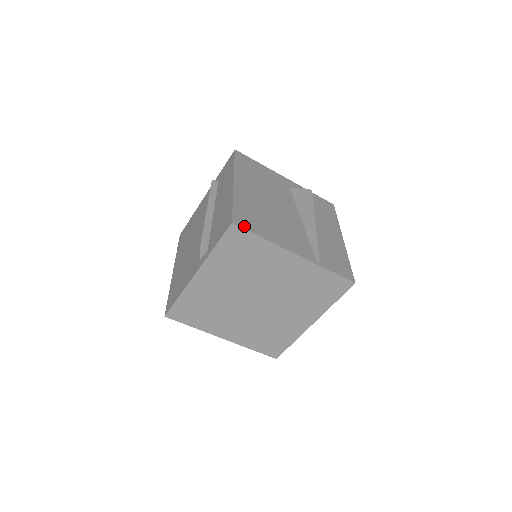
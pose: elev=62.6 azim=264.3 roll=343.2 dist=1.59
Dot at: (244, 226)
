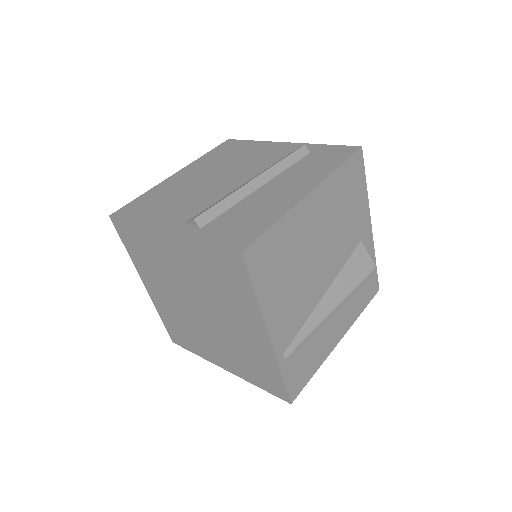
Dot at: (251, 265)
